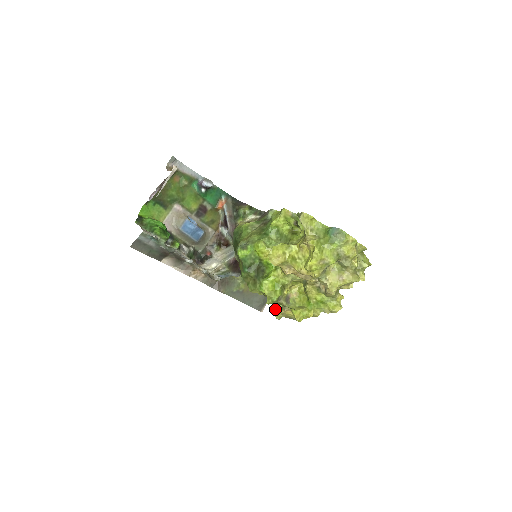
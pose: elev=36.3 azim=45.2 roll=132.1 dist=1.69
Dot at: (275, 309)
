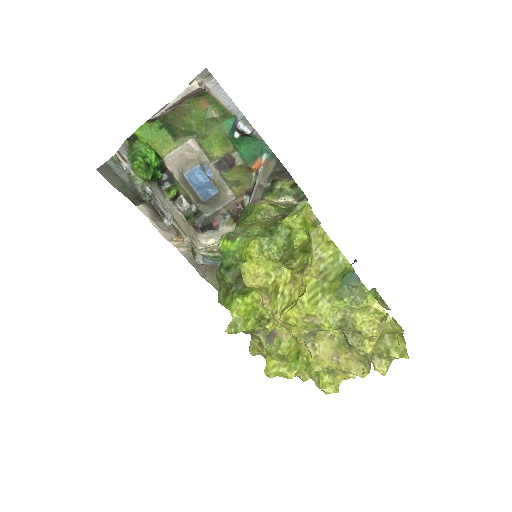
Dot at: (252, 340)
